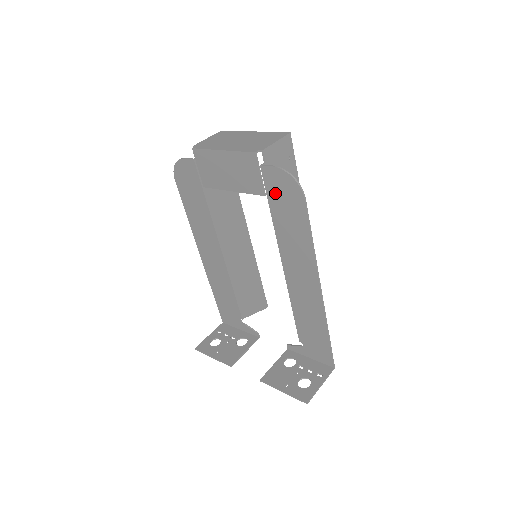
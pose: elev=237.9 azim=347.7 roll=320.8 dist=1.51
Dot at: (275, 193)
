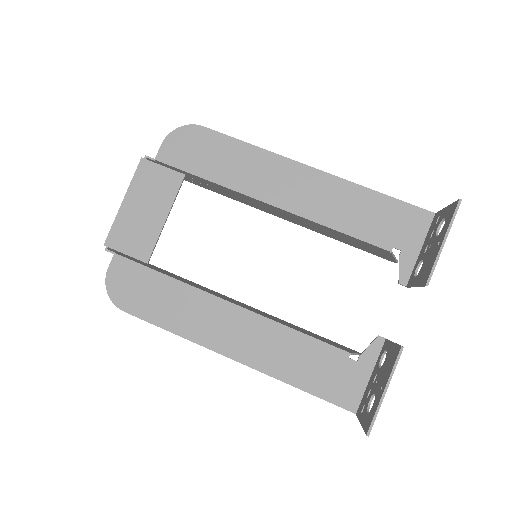
Dot at: (186, 159)
